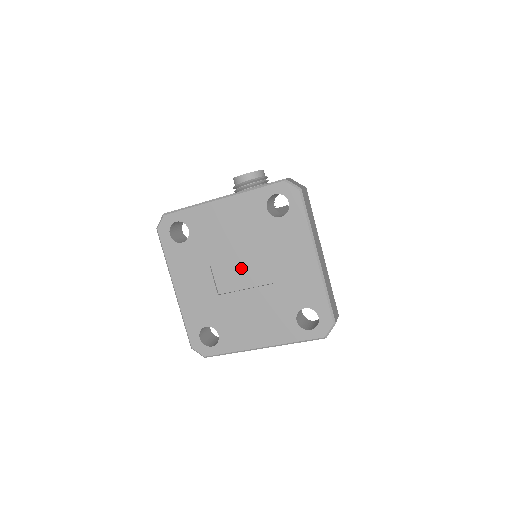
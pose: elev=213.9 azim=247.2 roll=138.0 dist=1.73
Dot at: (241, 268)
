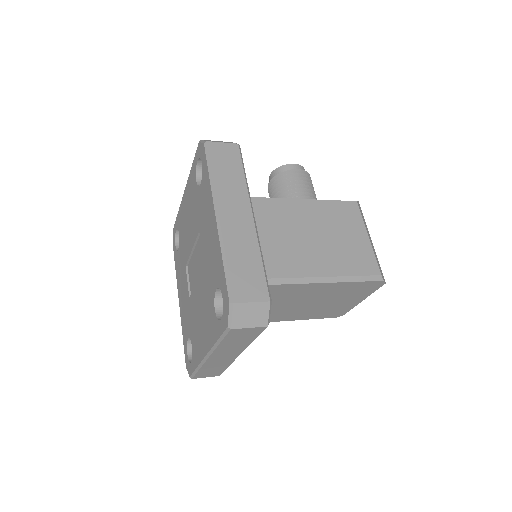
Dot at: (195, 259)
